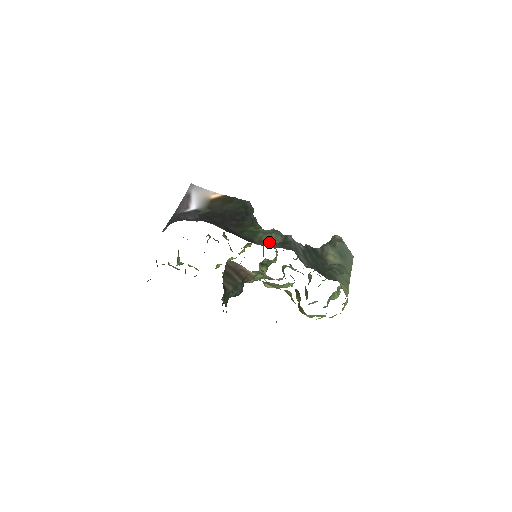
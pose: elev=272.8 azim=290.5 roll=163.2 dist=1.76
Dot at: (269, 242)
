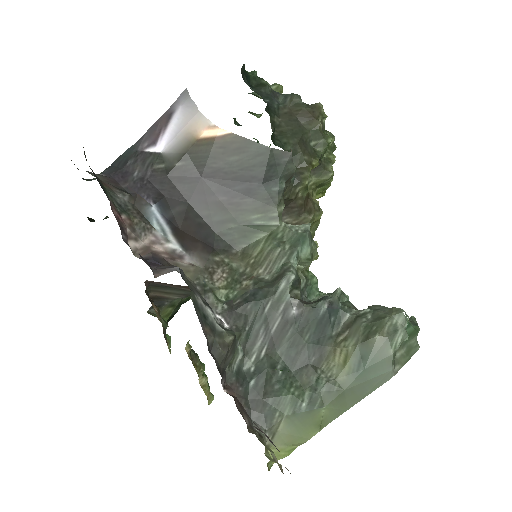
Dot at: (255, 264)
